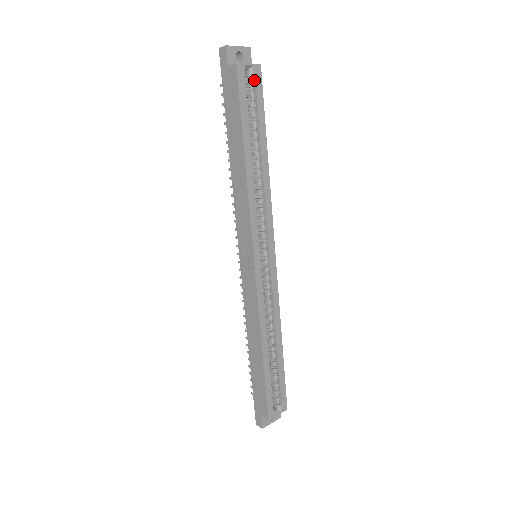
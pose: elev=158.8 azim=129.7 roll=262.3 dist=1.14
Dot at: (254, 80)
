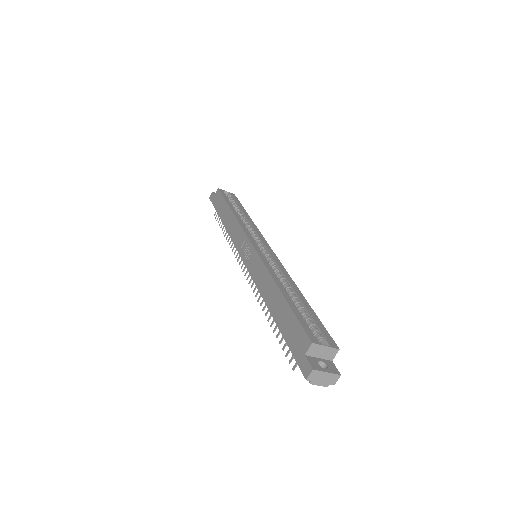
Dot at: (231, 197)
